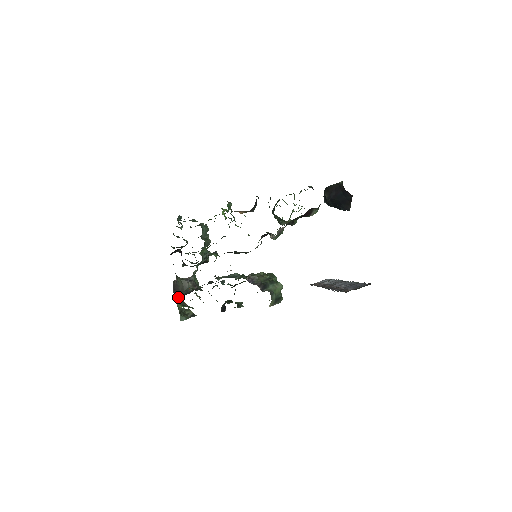
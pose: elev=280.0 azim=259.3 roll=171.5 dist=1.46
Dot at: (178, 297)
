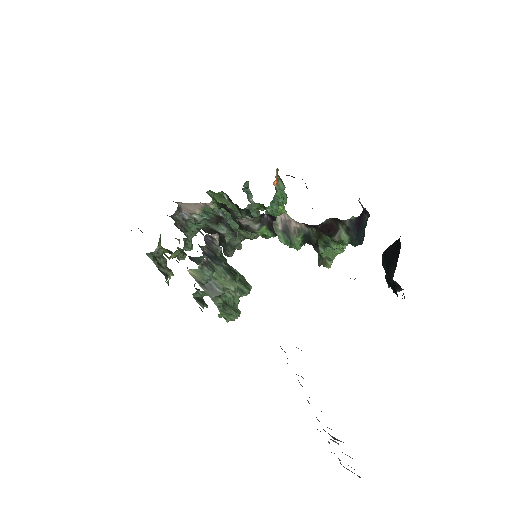
Dot at: occluded
